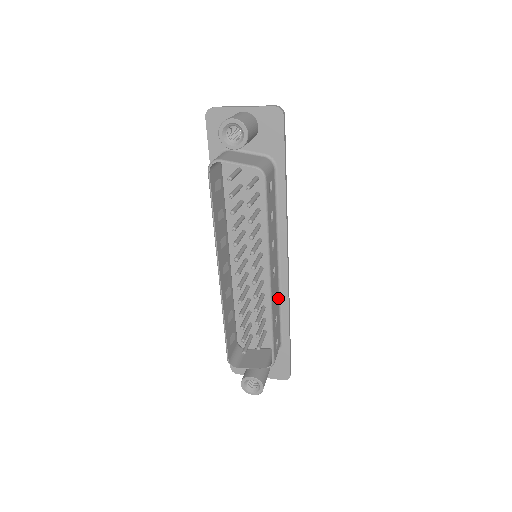
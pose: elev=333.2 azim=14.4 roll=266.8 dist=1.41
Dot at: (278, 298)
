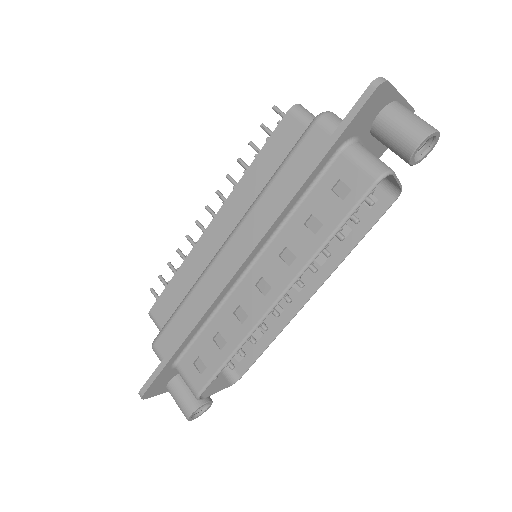
Dot at: occluded
